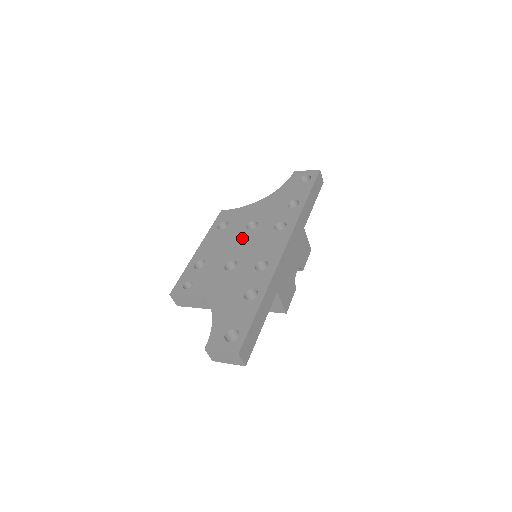
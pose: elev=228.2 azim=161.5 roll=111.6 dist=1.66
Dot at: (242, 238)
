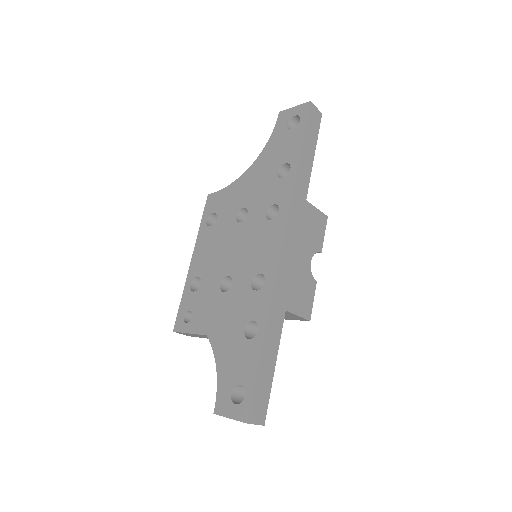
Dot at: (233, 238)
